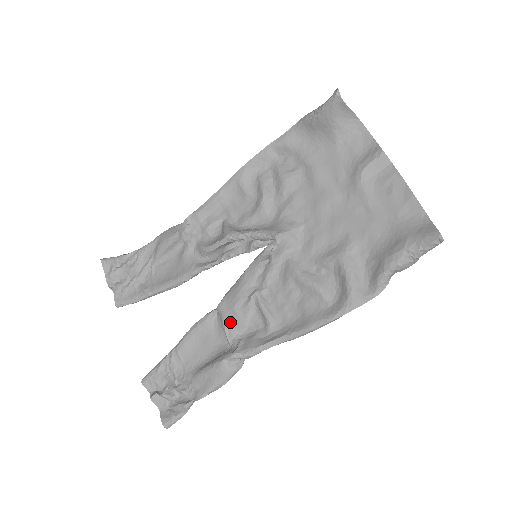
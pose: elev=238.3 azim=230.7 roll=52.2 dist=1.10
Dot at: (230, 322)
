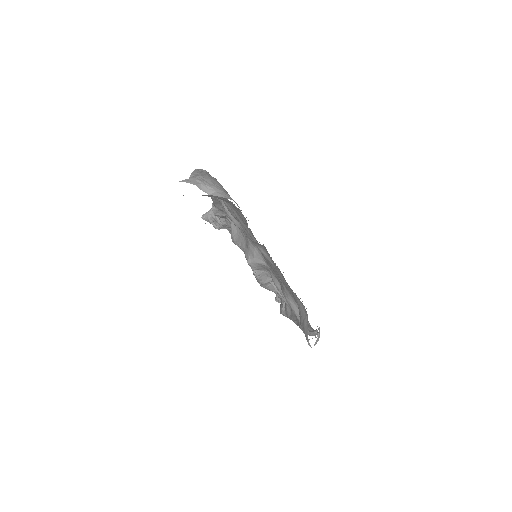
Dot at: occluded
